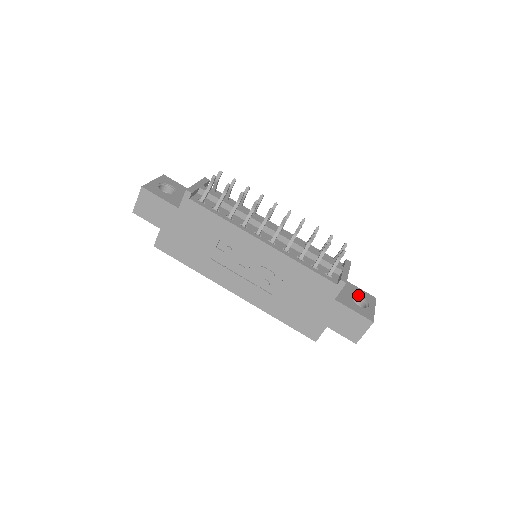
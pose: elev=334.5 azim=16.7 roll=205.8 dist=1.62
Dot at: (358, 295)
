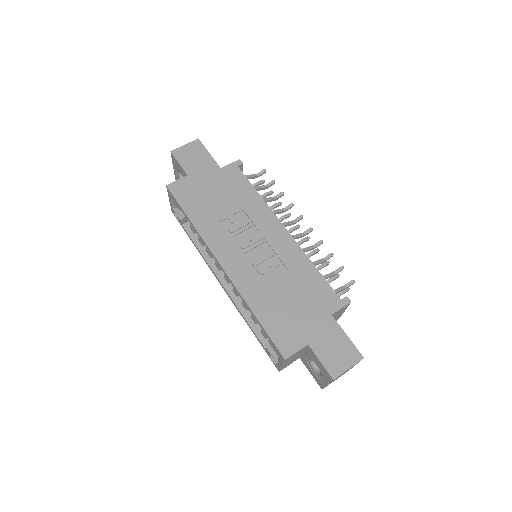
Dot at: occluded
